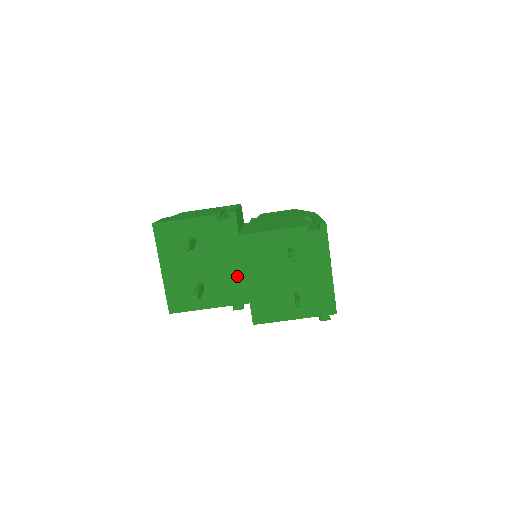
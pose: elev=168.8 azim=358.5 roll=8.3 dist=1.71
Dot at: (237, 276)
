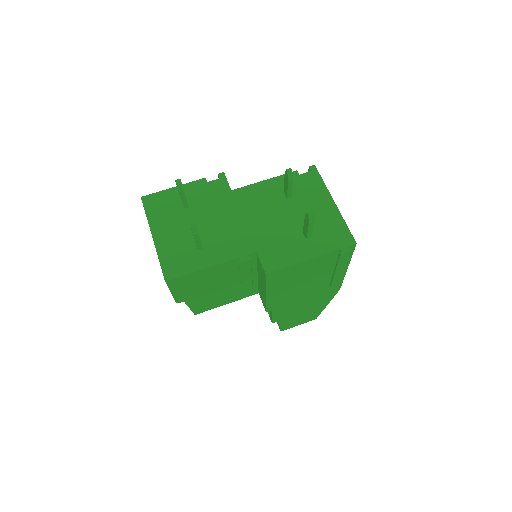
Dot at: (237, 227)
